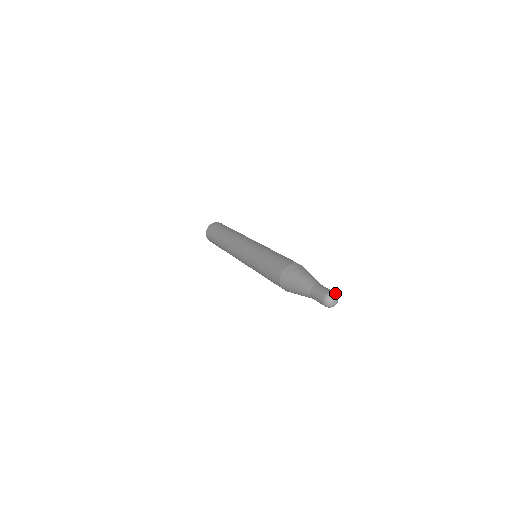
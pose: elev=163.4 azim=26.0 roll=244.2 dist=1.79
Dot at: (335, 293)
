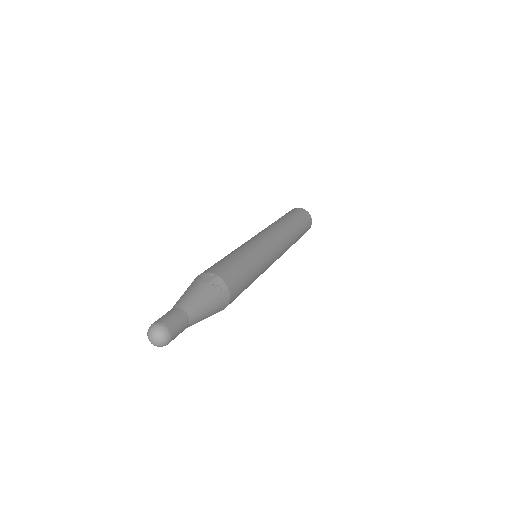
Dot at: (161, 327)
